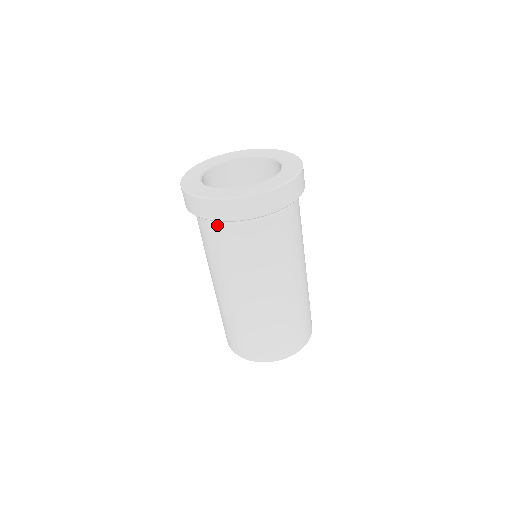
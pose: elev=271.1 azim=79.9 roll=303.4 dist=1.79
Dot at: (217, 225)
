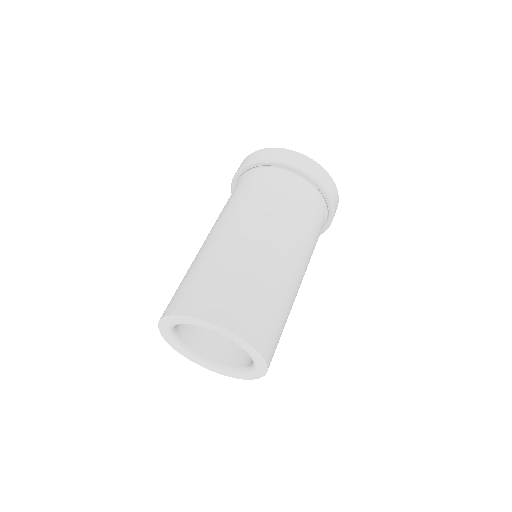
Dot at: (248, 175)
